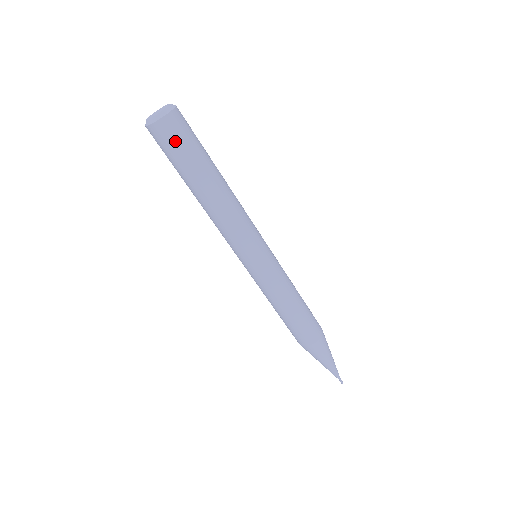
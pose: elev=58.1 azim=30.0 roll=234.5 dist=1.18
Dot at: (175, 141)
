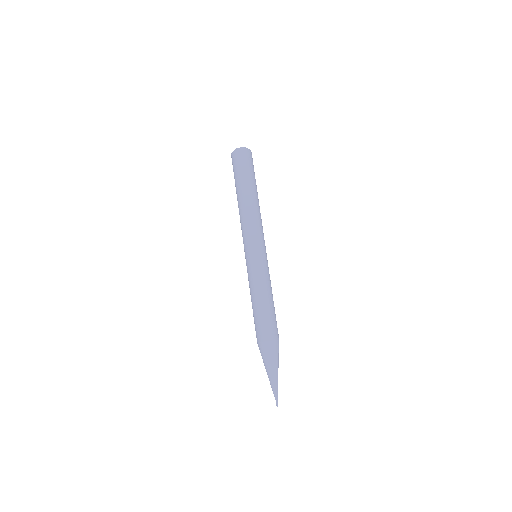
Dot at: (236, 164)
